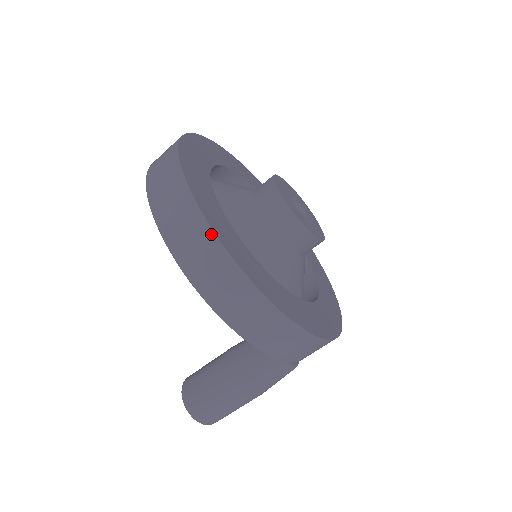
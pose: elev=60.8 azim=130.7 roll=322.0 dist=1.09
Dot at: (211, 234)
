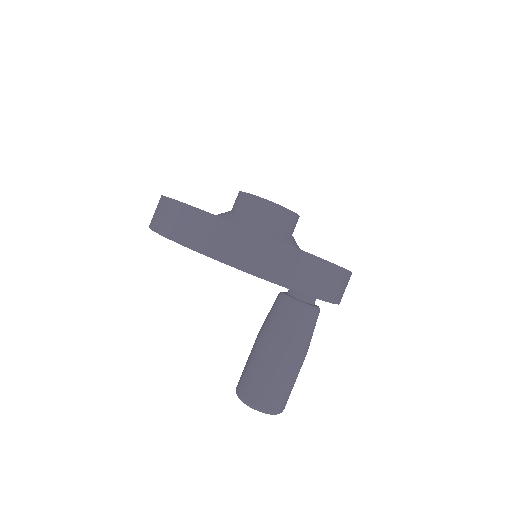
Dot at: (180, 205)
